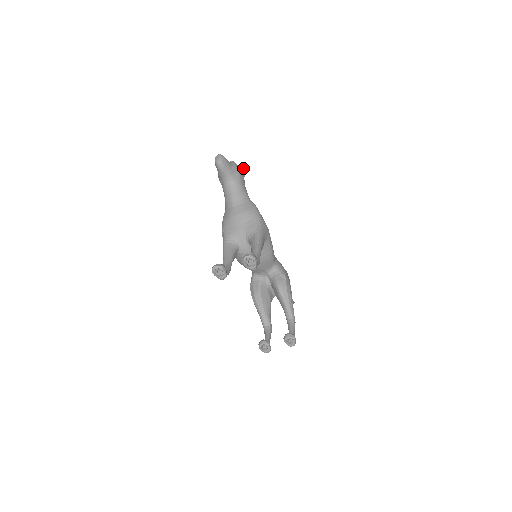
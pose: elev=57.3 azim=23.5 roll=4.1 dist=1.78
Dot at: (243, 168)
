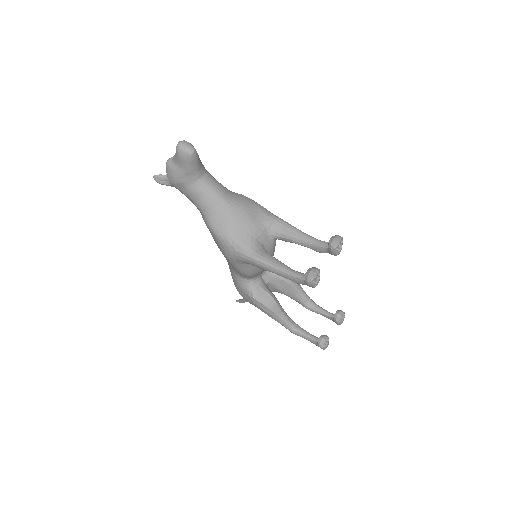
Dot at: occluded
